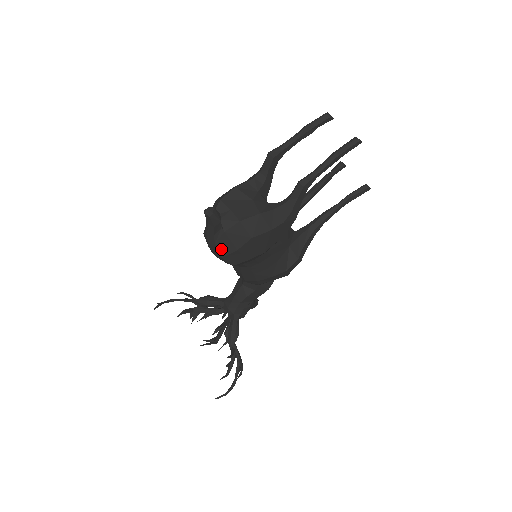
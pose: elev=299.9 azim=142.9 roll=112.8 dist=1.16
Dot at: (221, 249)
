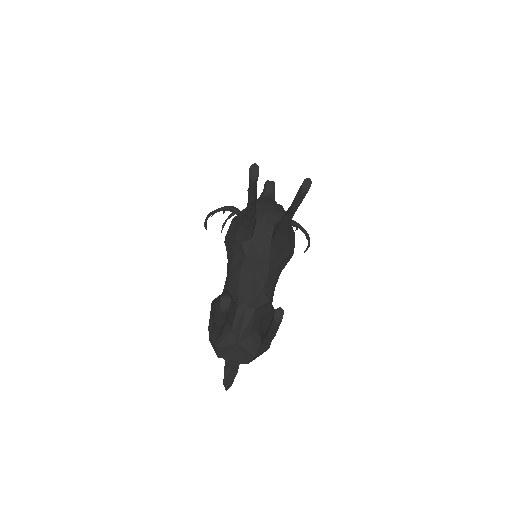
Dot at: occluded
